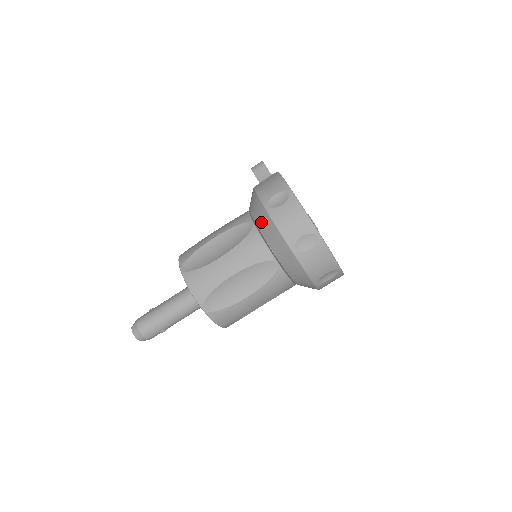
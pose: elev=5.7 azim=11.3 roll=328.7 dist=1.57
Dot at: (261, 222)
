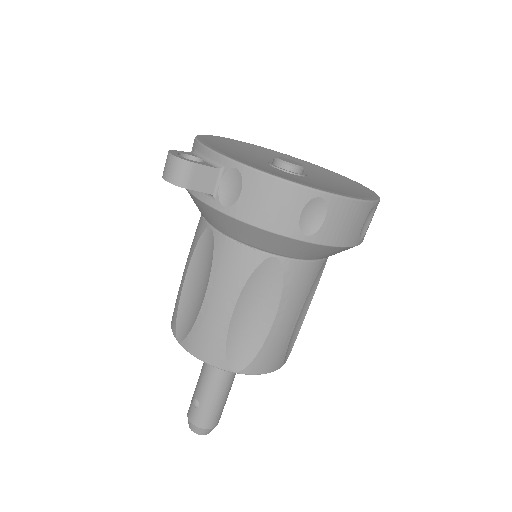
Dot at: (298, 253)
